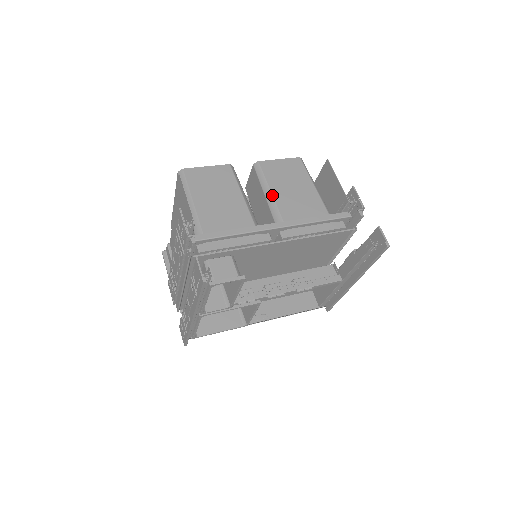
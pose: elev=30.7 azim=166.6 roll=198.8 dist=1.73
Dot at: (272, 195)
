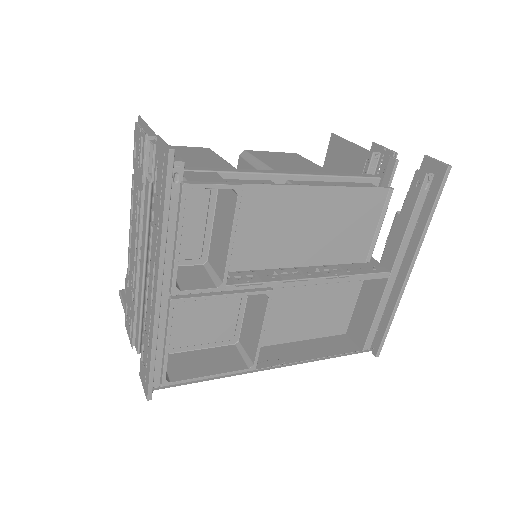
Dot at: (268, 166)
